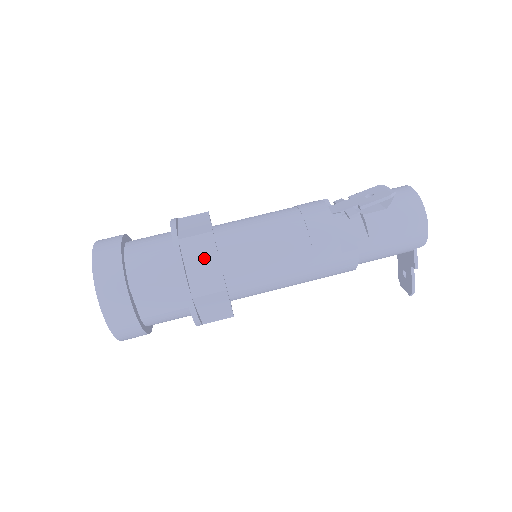
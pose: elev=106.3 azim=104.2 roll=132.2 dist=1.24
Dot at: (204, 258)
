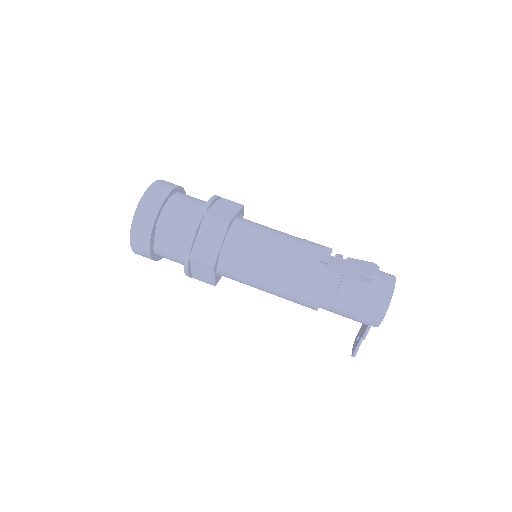
Dot at: (213, 236)
